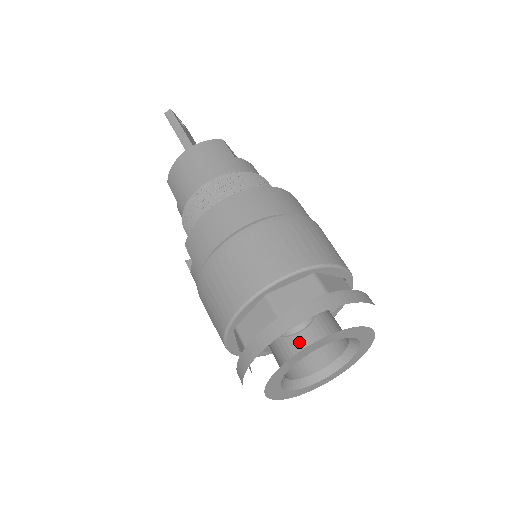
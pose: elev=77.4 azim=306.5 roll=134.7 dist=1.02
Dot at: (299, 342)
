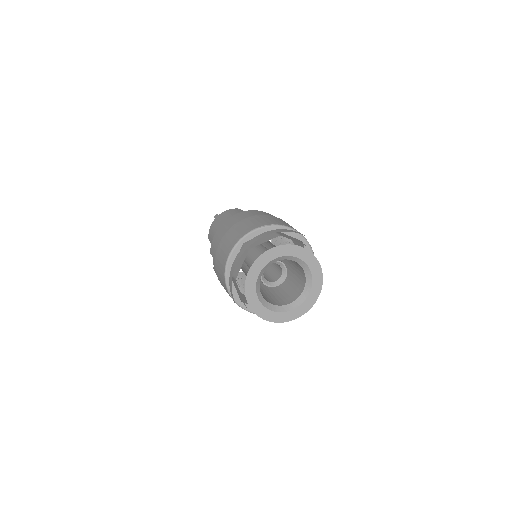
Dot at: (282, 294)
